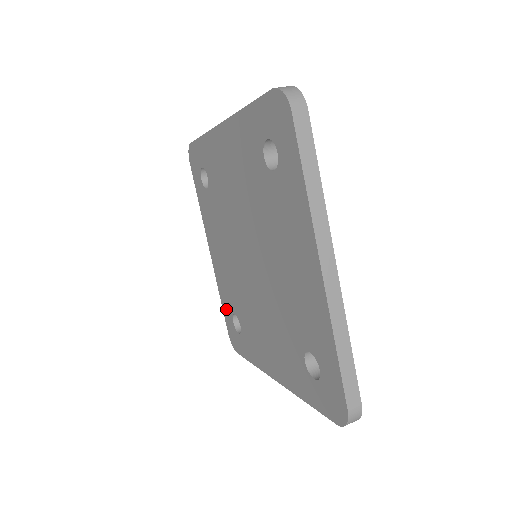
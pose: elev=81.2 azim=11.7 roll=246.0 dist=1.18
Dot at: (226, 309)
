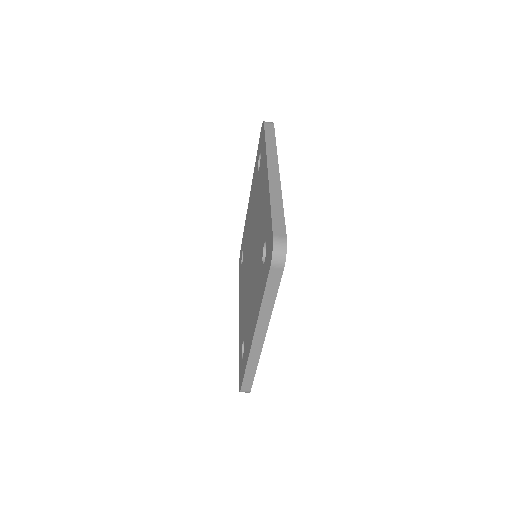
Dot at: (240, 354)
